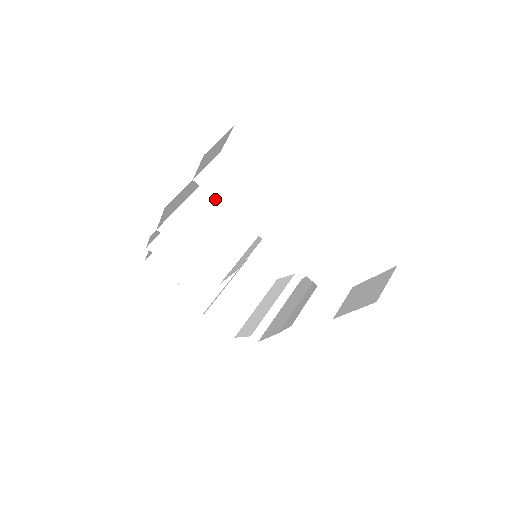
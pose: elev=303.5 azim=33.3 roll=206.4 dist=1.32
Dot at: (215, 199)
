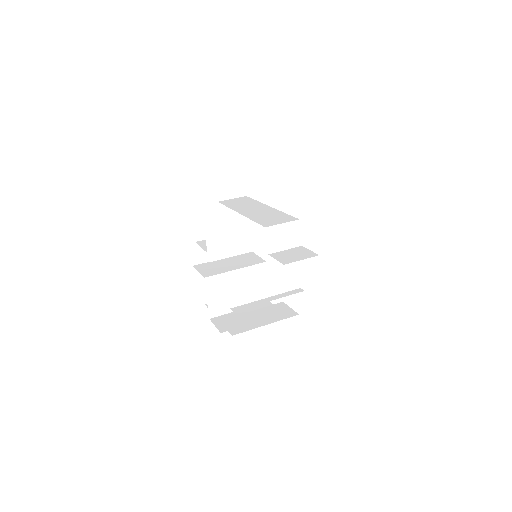
Dot at: occluded
